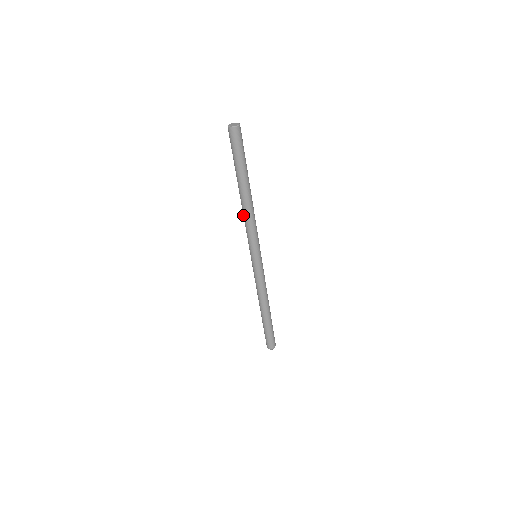
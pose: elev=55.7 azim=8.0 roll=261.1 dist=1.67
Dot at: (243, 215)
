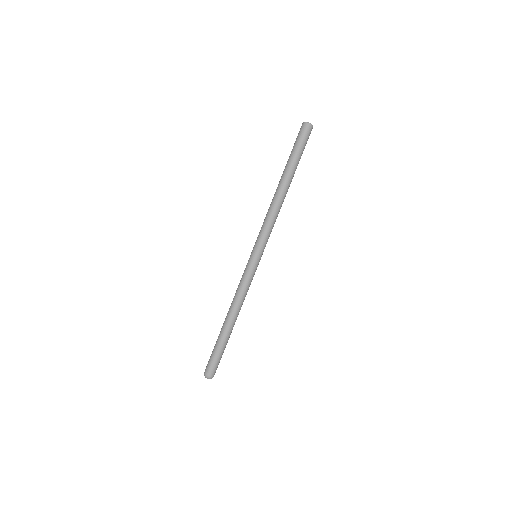
Dot at: occluded
